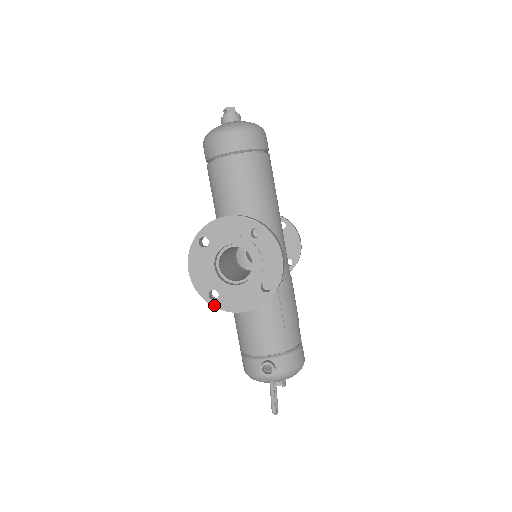
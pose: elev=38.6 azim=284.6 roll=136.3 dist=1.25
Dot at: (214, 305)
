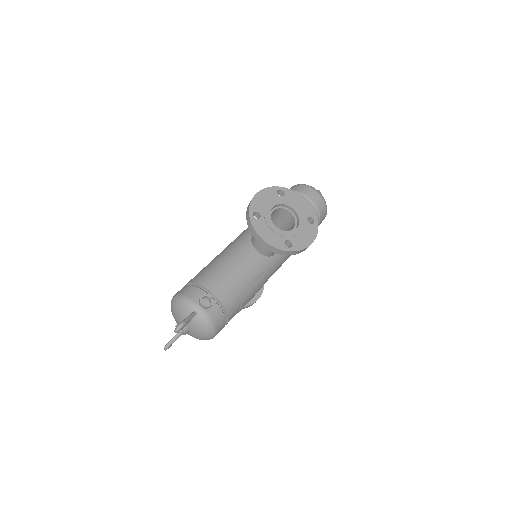
Dot at: (251, 219)
